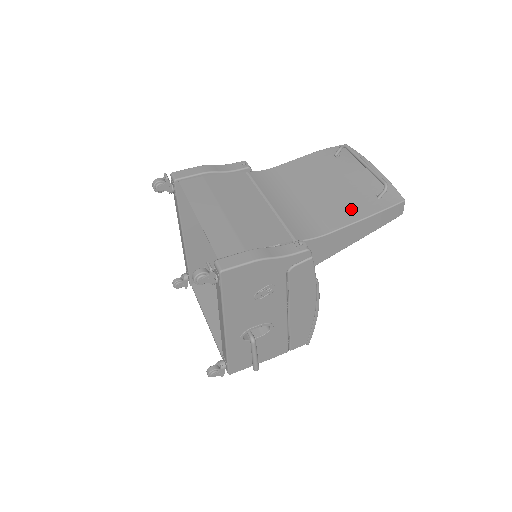
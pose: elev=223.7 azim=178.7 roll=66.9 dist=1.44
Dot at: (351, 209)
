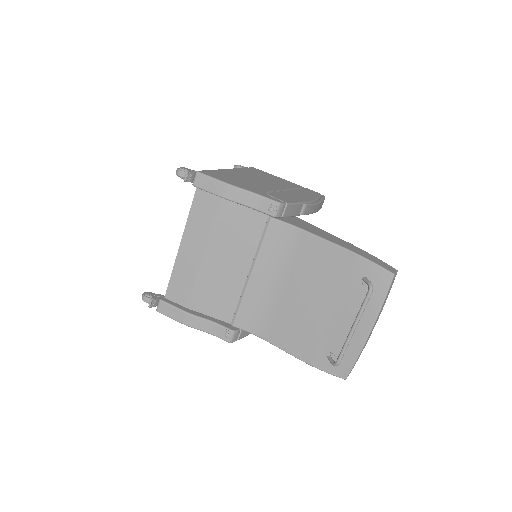
Dot at: (300, 342)
